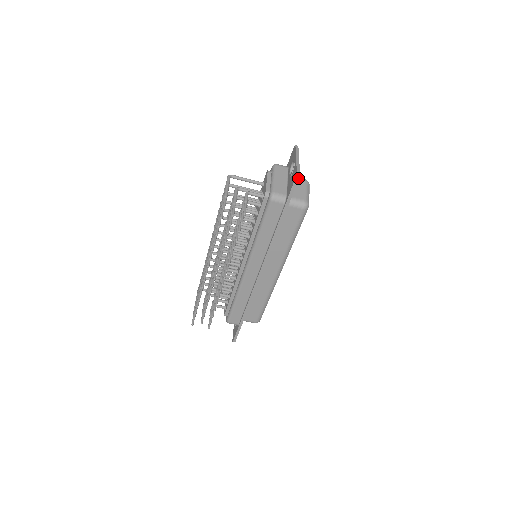
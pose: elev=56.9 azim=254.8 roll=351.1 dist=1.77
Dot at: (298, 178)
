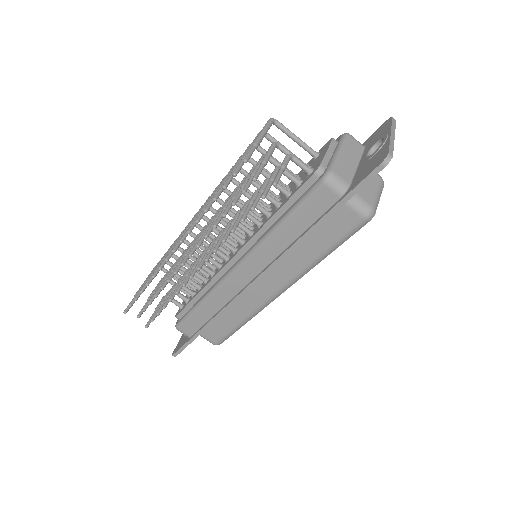
Dot at: (386, 164)
